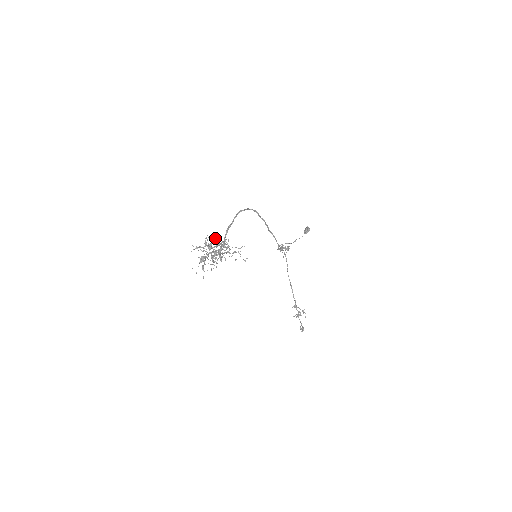
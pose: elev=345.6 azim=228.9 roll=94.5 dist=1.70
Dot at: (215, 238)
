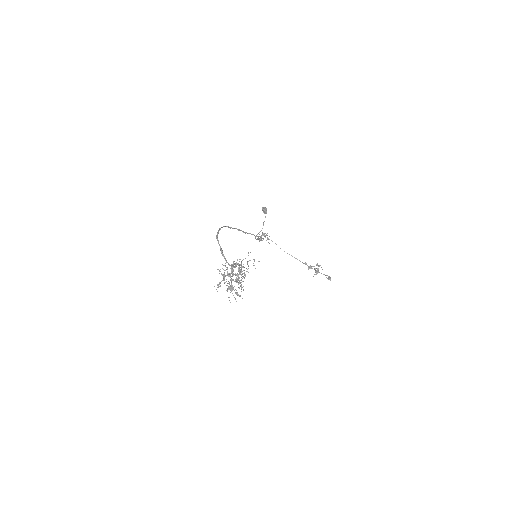
Dot at: occluded
